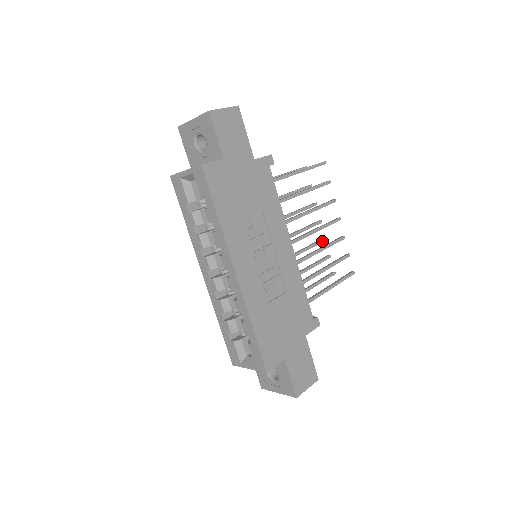
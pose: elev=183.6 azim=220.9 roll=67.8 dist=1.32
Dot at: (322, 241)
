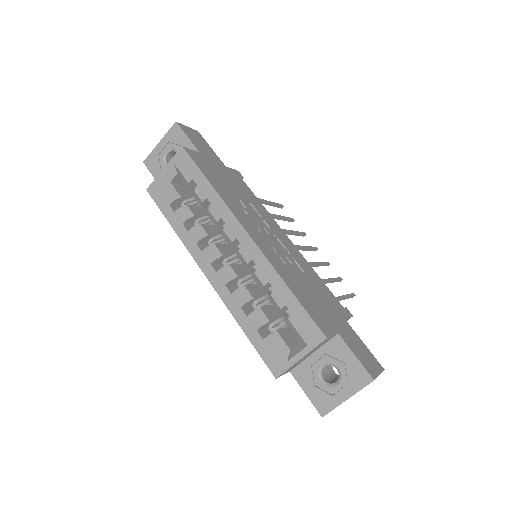
Dot at: occluded
